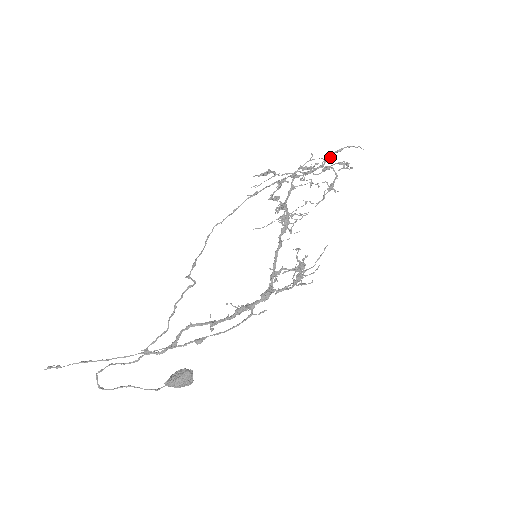
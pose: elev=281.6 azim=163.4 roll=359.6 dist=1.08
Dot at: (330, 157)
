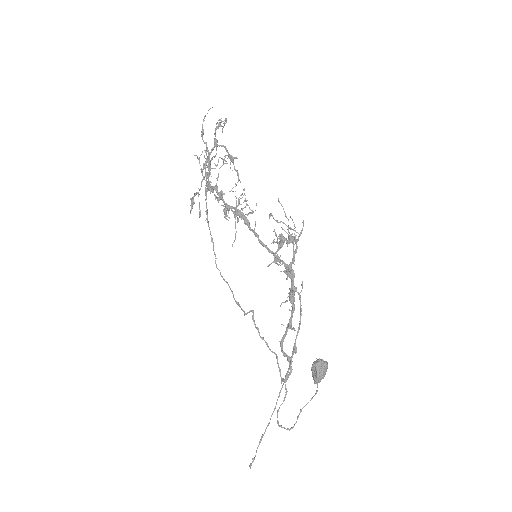
Dot at: (204, 143)
